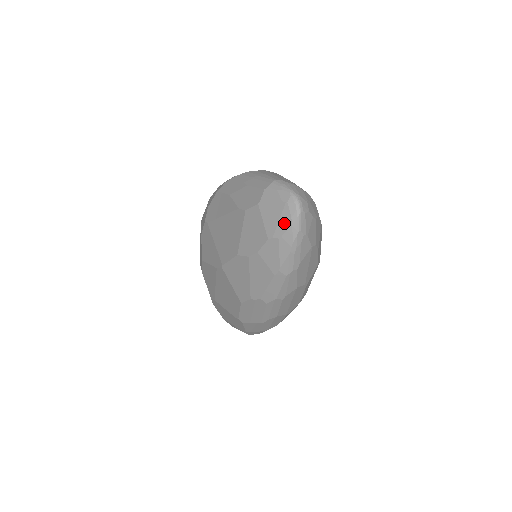
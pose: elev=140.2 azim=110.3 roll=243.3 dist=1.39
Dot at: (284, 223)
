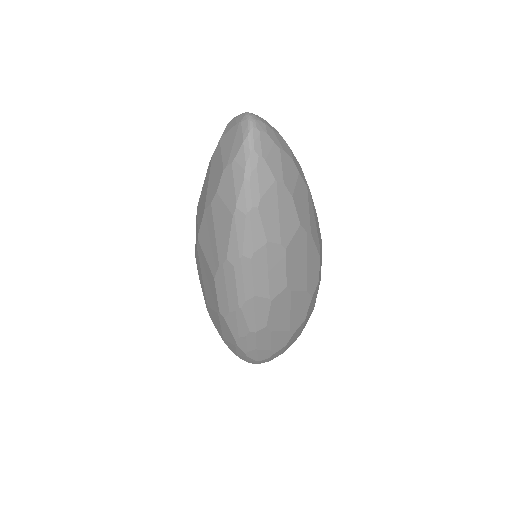
Dot at: (237, 144)
